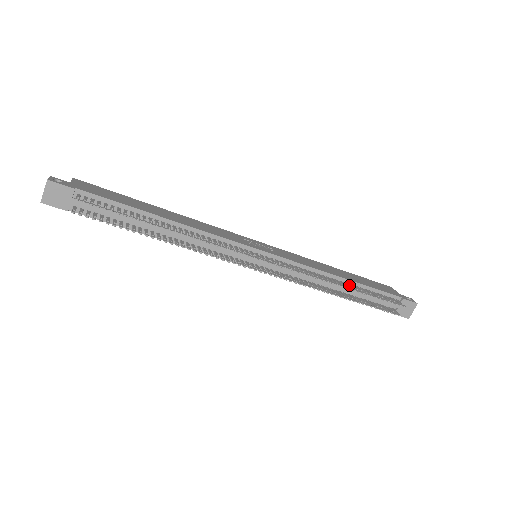
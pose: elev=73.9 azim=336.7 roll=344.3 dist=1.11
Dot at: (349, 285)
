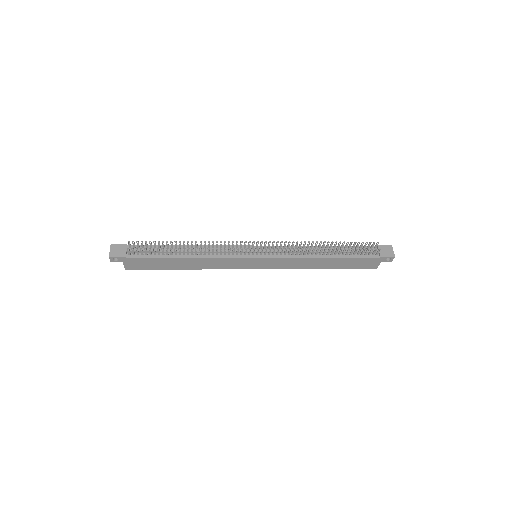
Dot at: (329, 247)
